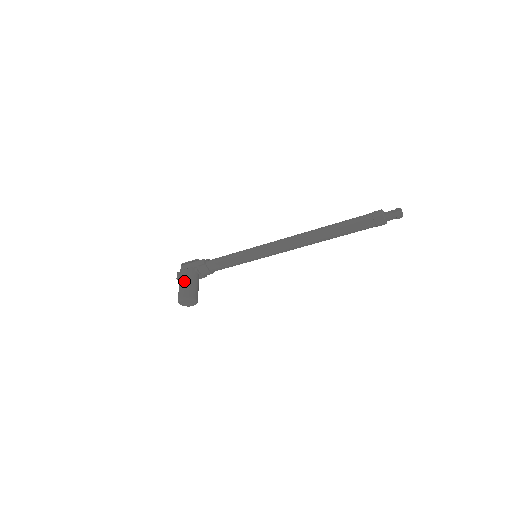
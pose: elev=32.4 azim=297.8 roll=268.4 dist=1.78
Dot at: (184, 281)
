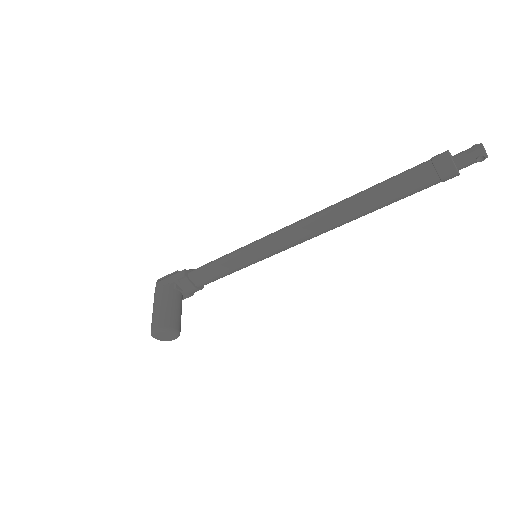
Dot at: (158, 304)
